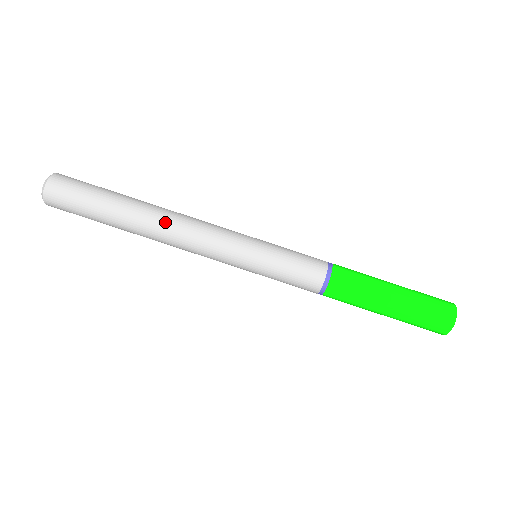
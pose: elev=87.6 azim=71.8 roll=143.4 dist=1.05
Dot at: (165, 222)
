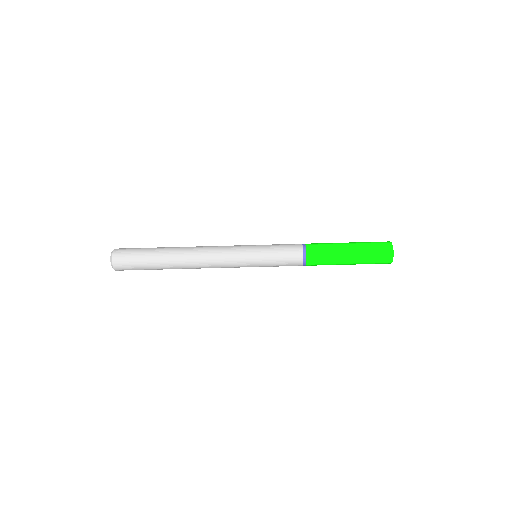
Dot at: (193, 264)
